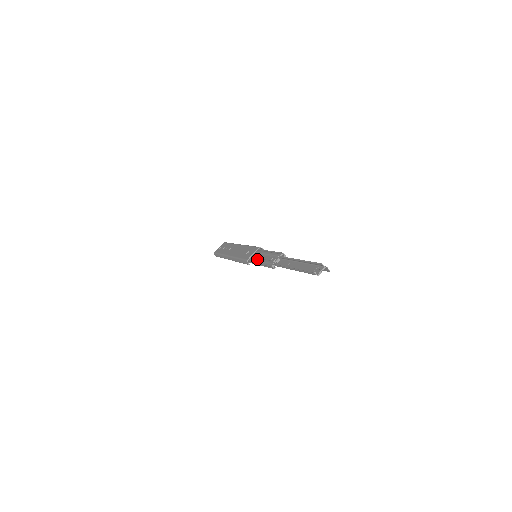
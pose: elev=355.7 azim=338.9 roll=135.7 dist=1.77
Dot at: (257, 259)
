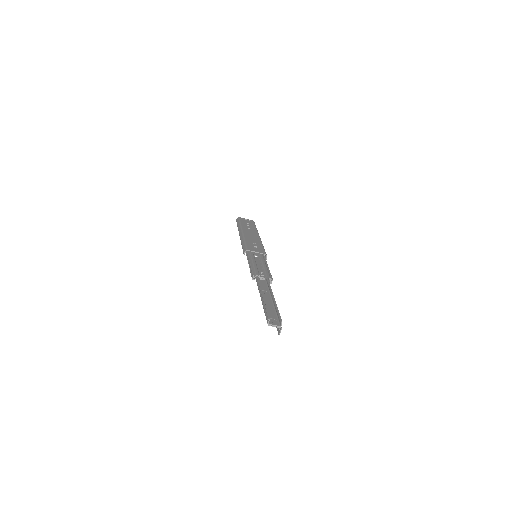
Dot at: (253, 258)
